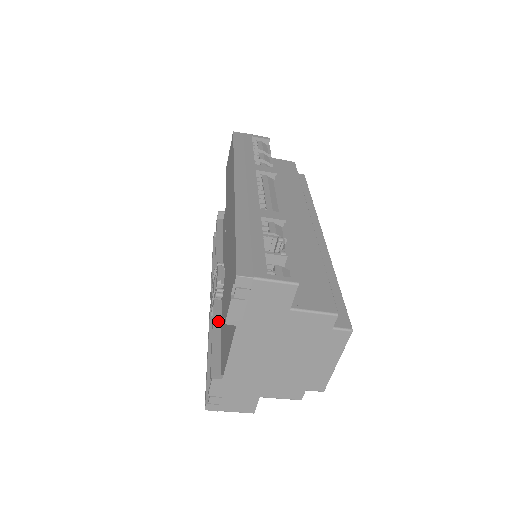
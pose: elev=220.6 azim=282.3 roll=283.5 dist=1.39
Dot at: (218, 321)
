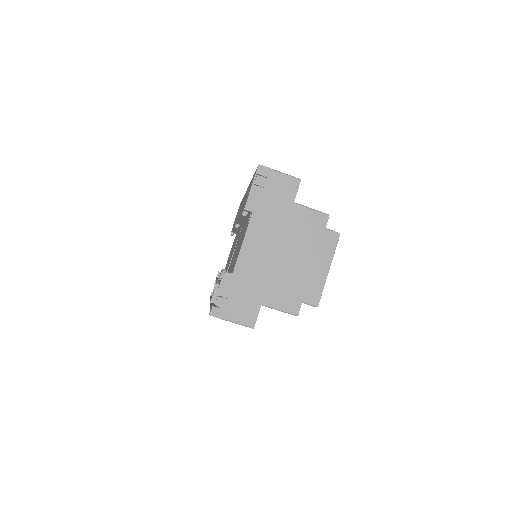
Dot at: occluded
